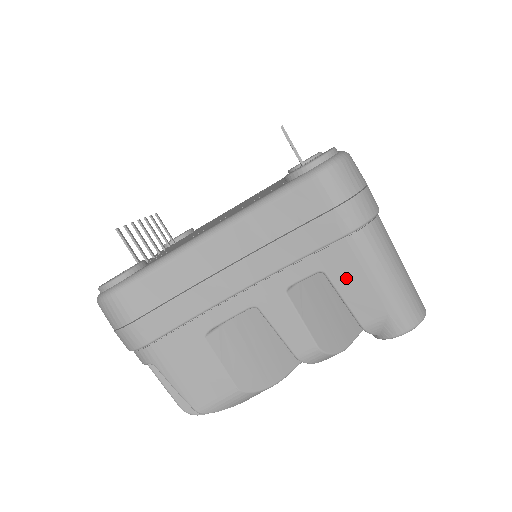
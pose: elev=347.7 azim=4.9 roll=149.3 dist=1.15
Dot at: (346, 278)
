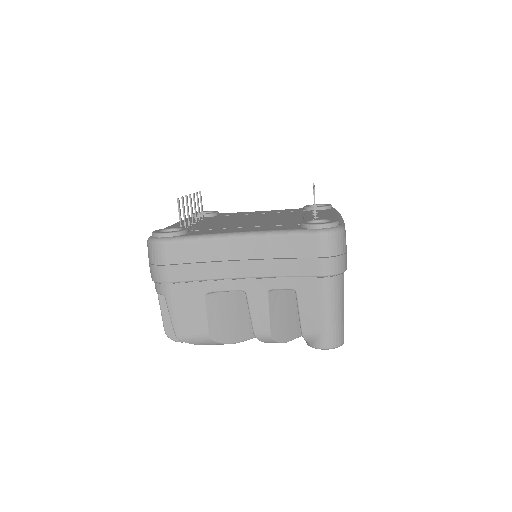
Dot at: (307, 301)
